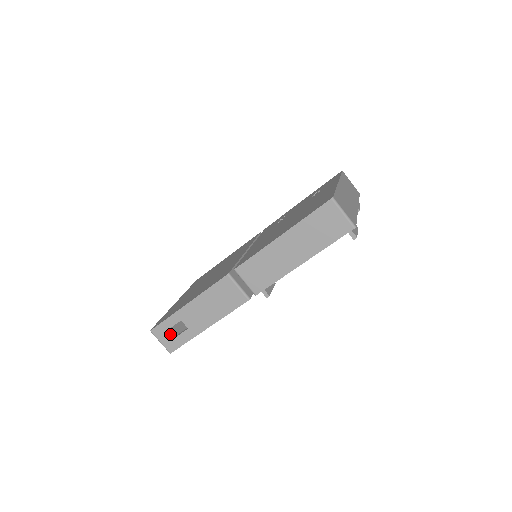
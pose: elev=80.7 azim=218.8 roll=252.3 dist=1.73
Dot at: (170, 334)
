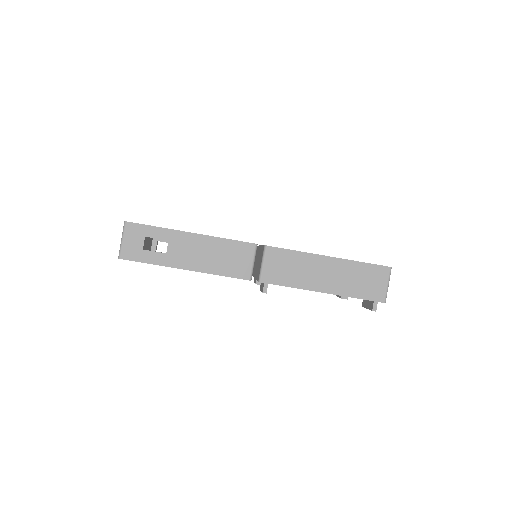
Dot at: (142, 242)
